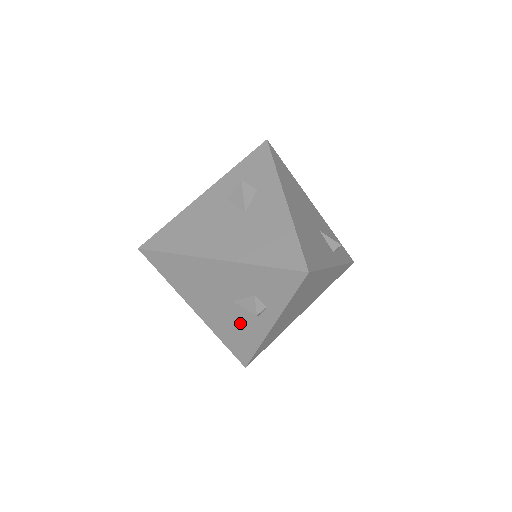
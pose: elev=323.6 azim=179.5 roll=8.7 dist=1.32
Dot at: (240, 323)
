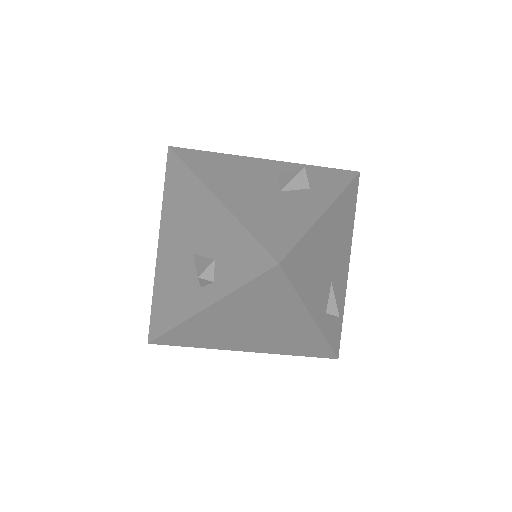
Dot at: (181, 285)
